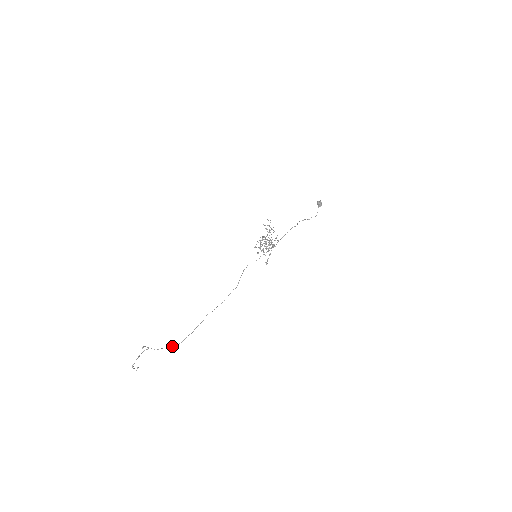
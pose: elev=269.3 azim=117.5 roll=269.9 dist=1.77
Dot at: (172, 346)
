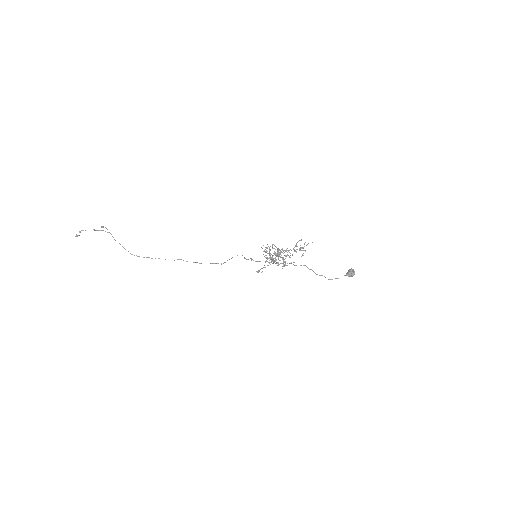
Dot at: occluded
